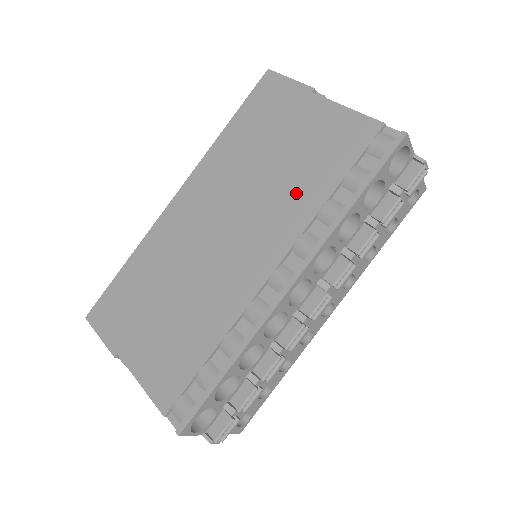
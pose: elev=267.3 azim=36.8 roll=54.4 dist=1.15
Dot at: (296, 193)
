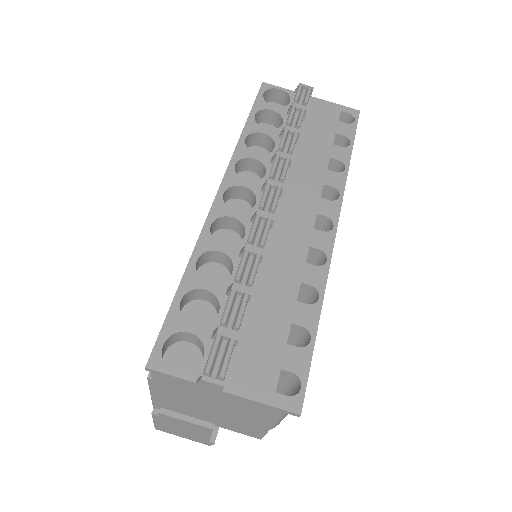
Dot at: occluded
